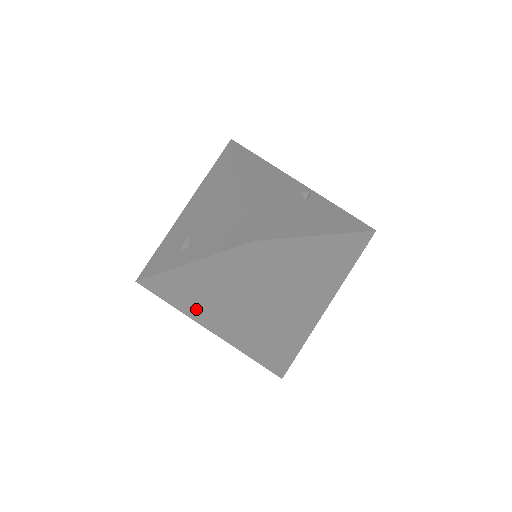
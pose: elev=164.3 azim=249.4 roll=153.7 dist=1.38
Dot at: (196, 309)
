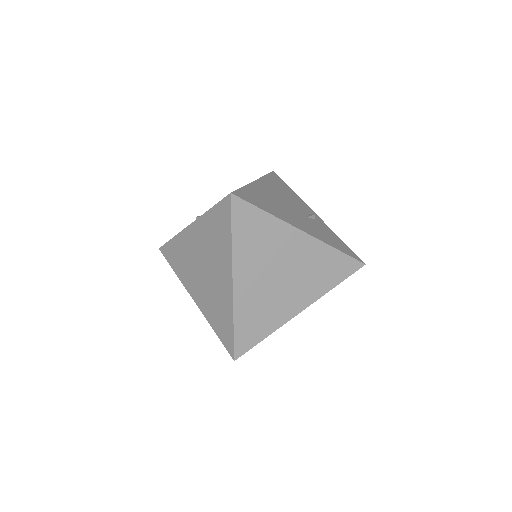
Dot at: (189, 275)
